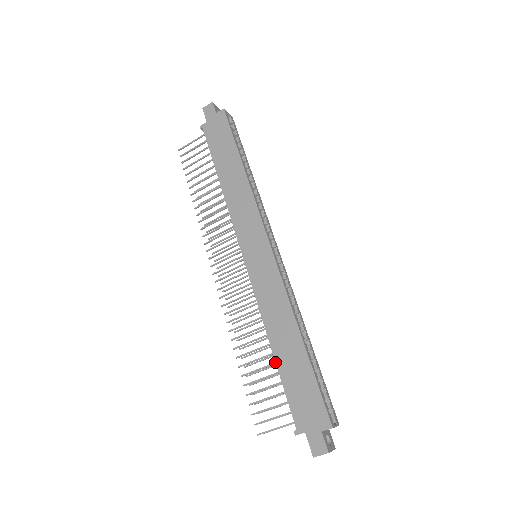
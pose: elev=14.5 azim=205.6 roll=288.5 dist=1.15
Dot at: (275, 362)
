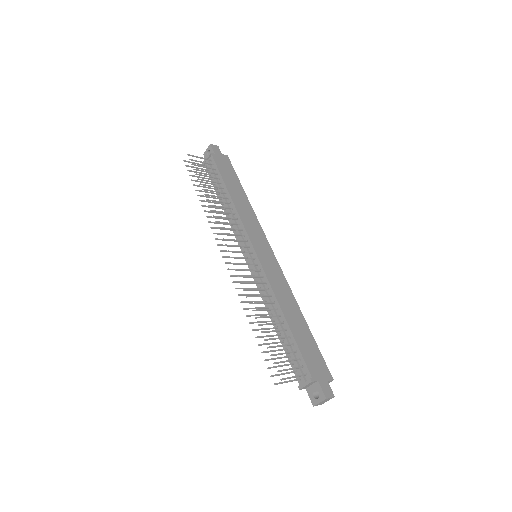
Dot at: (290, 327)
